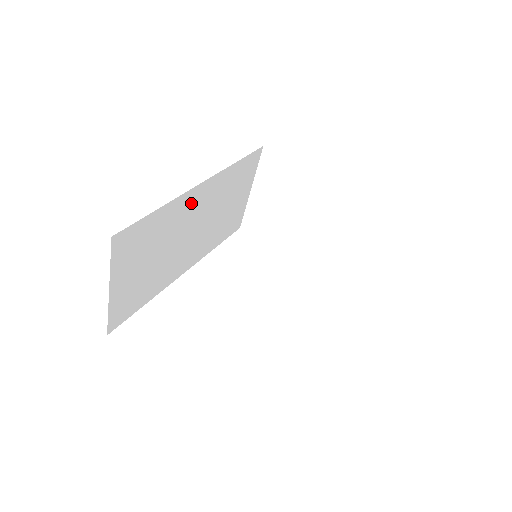
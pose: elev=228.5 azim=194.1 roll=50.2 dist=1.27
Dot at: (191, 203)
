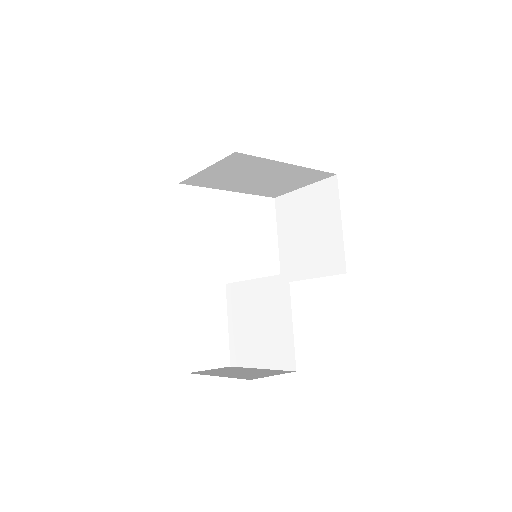
Dot at: occluded
